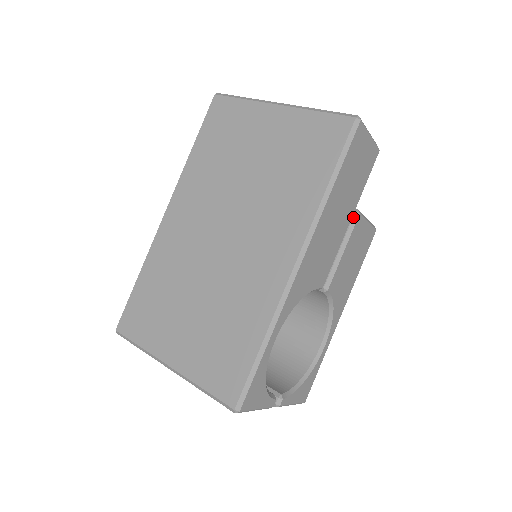
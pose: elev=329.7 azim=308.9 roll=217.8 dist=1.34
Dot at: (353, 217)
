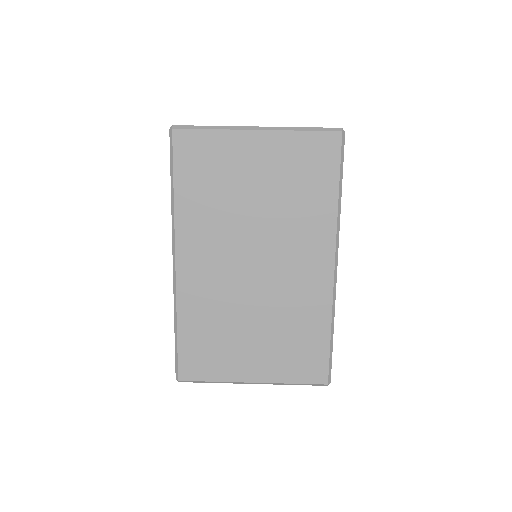
Dot at: occluded
